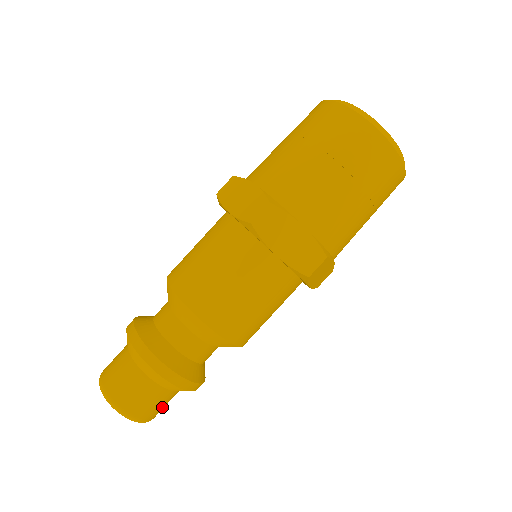
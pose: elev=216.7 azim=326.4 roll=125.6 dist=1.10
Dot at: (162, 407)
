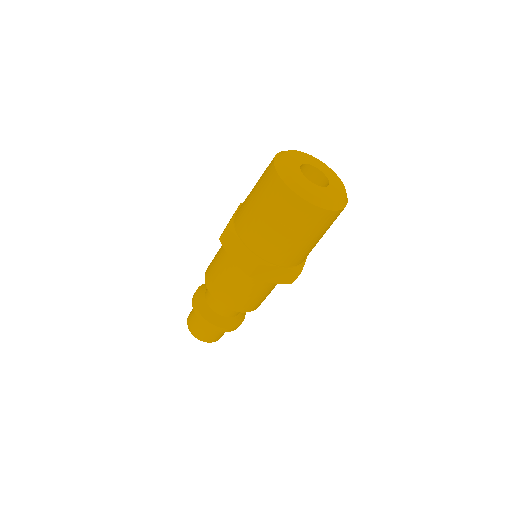
Dot at: occluded
